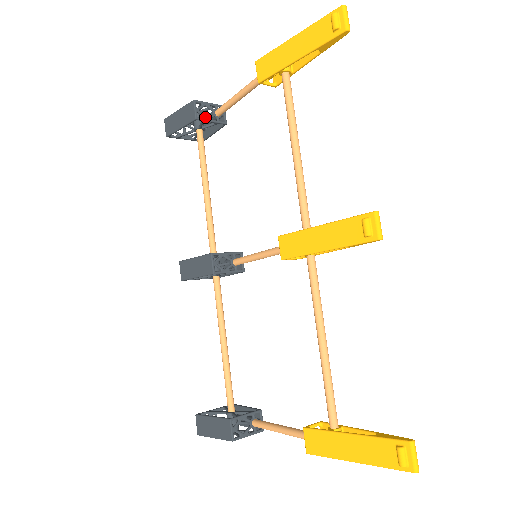
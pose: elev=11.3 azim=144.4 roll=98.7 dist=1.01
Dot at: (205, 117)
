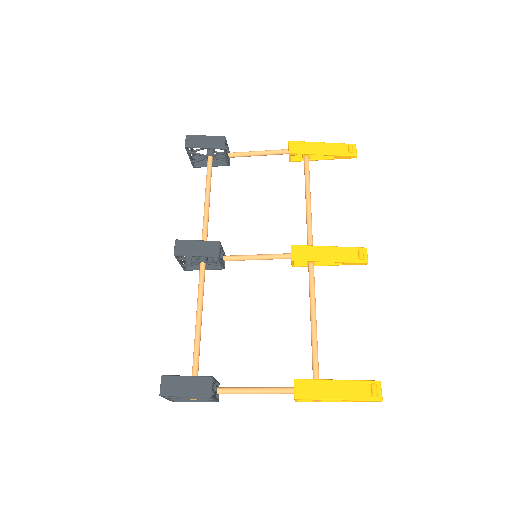
Dot at: (226, 152)
